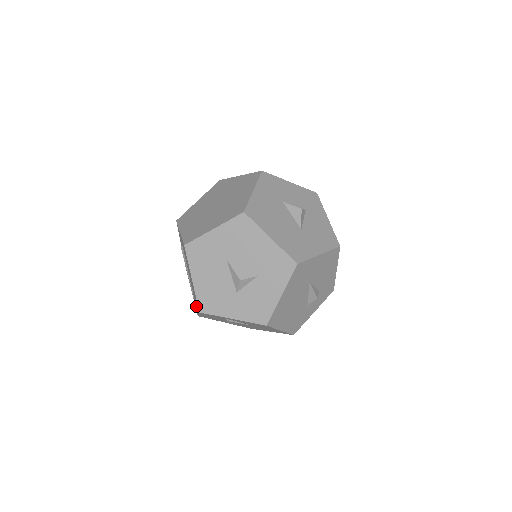
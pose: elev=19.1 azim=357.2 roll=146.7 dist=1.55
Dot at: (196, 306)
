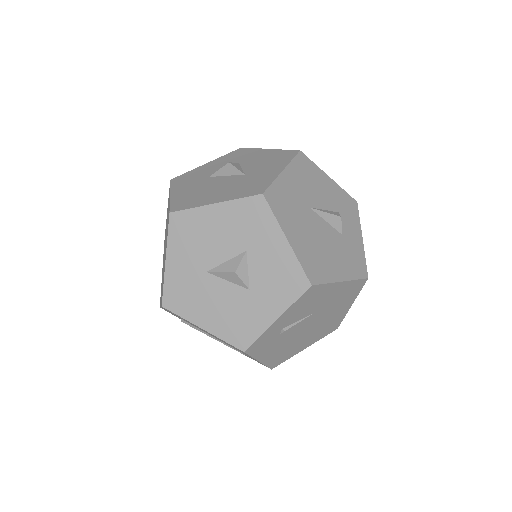
Dot at: occluded
